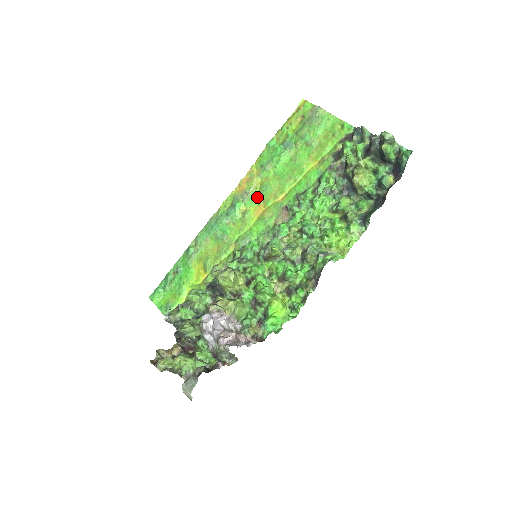
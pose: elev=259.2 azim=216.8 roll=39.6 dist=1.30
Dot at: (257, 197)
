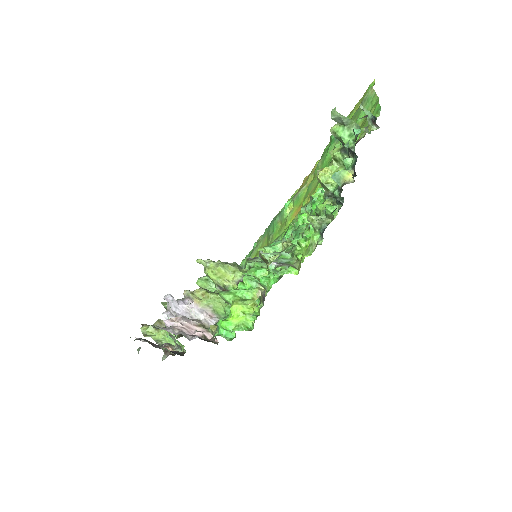
Dot at: (302, 196)
